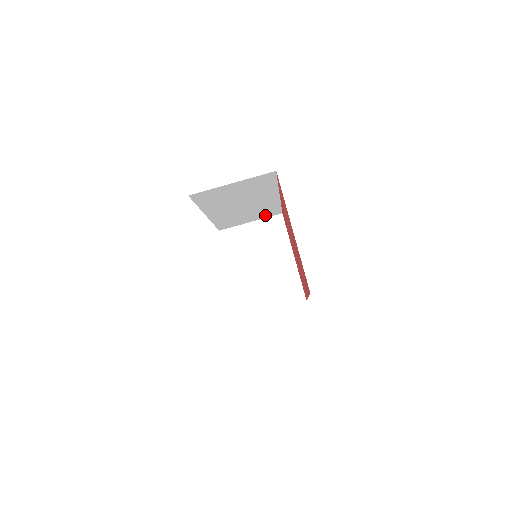
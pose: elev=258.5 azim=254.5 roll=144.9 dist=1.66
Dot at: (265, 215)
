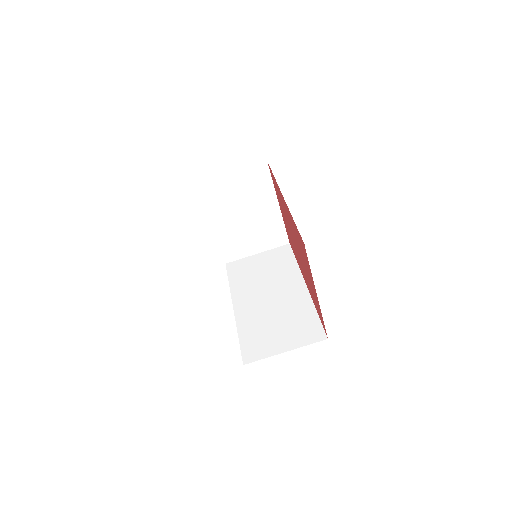
Dot at: occluded
